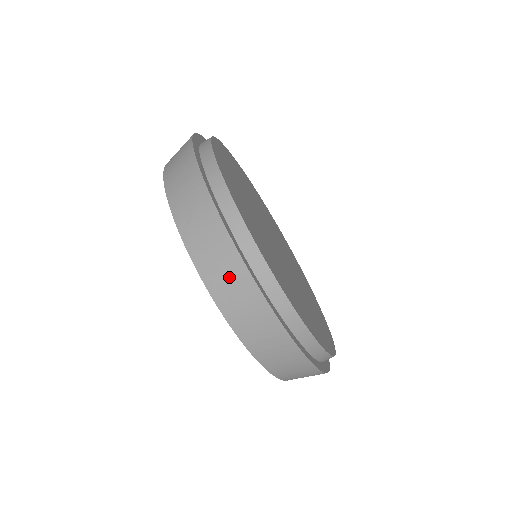
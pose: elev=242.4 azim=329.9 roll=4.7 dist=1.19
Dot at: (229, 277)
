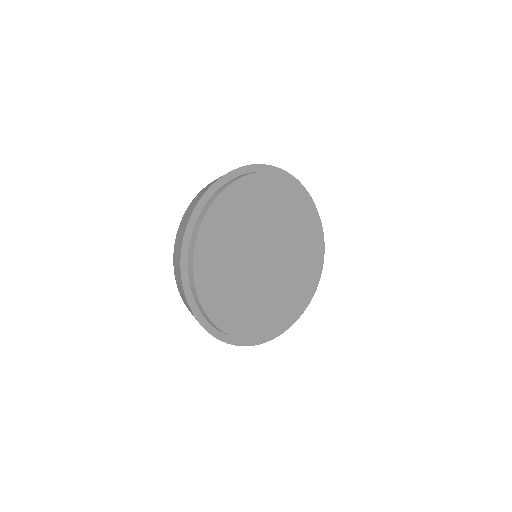
Dot at: (192, 207)
